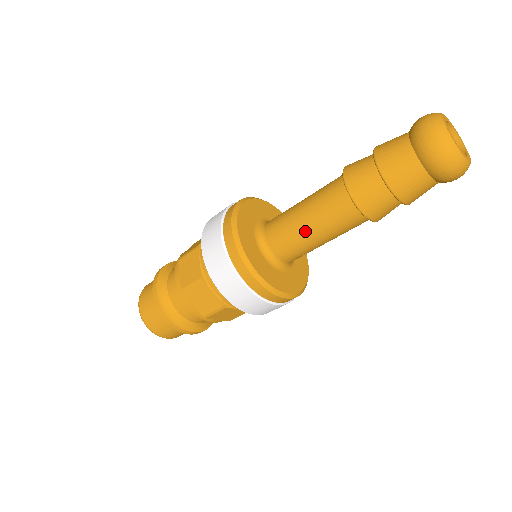
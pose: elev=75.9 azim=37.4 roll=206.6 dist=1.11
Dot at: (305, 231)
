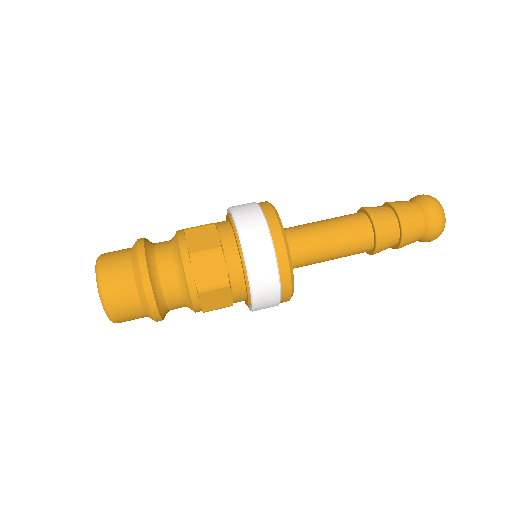
Dot at: (322, 226)
